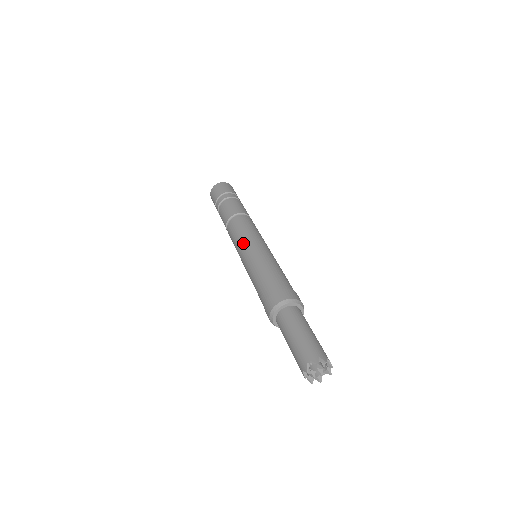
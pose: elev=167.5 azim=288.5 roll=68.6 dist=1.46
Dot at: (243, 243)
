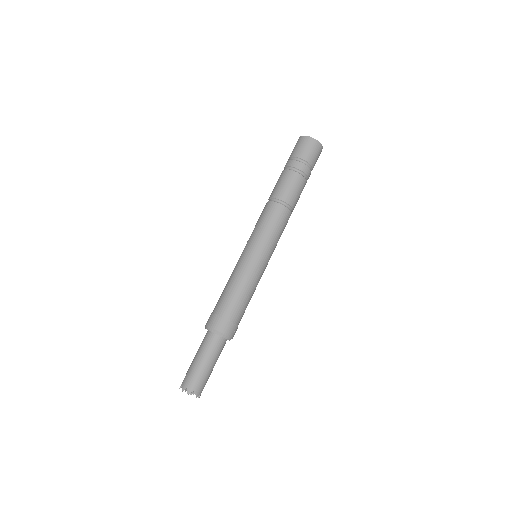
Dot at: (248, 241)
